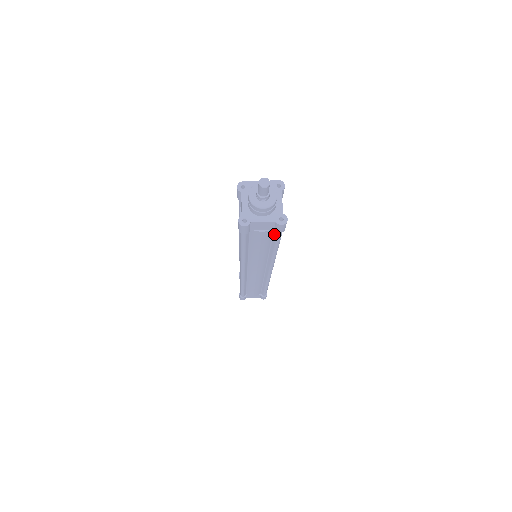
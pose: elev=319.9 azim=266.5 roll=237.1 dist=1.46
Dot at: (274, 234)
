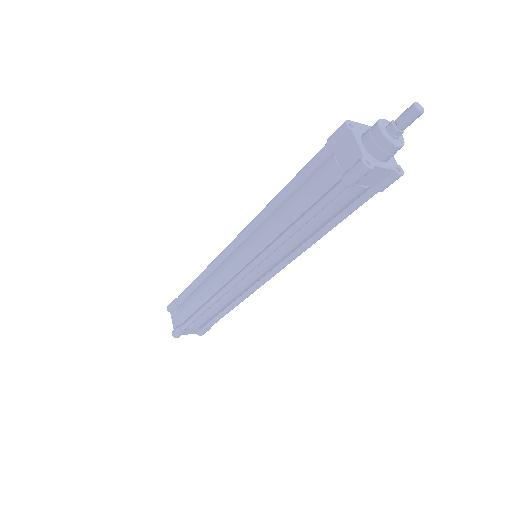
Dot at: (361, 198)
